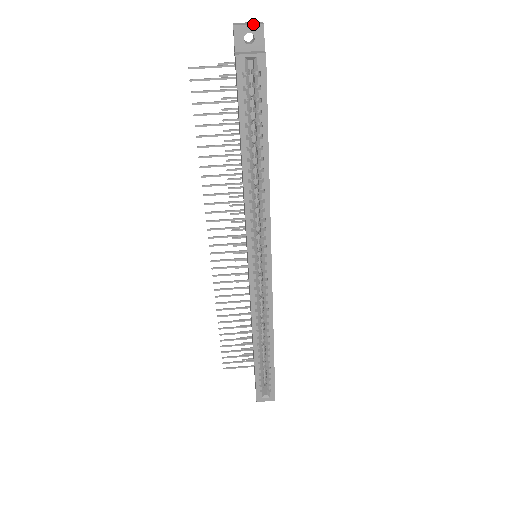
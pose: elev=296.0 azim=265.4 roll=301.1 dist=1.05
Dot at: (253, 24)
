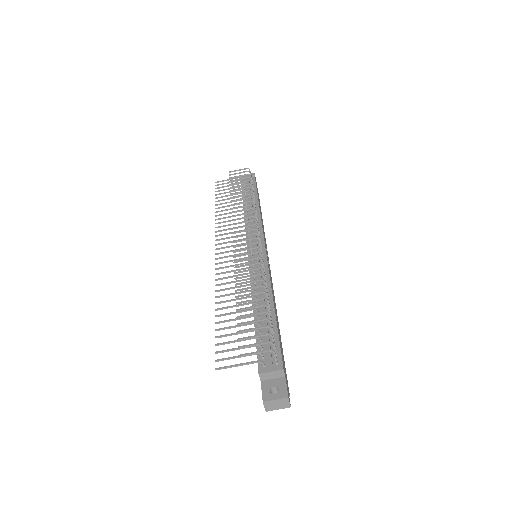
Dot at: occluded
